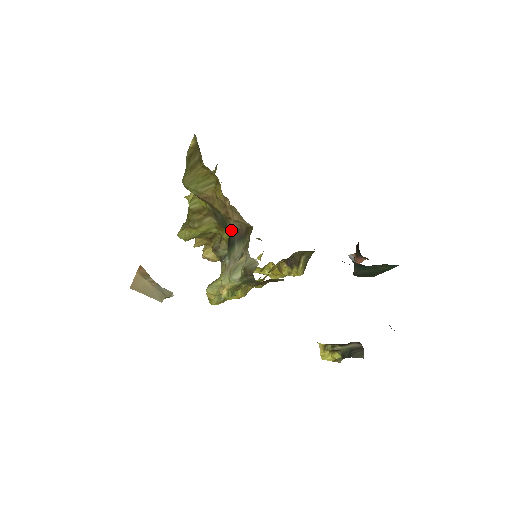
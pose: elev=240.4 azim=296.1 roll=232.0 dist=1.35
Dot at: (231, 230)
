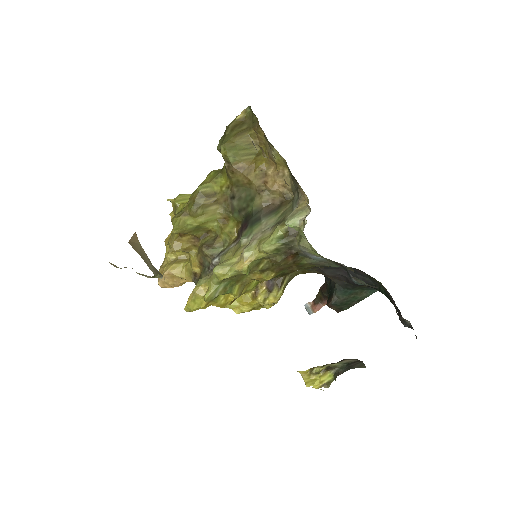
Dot at: (257, 207)
